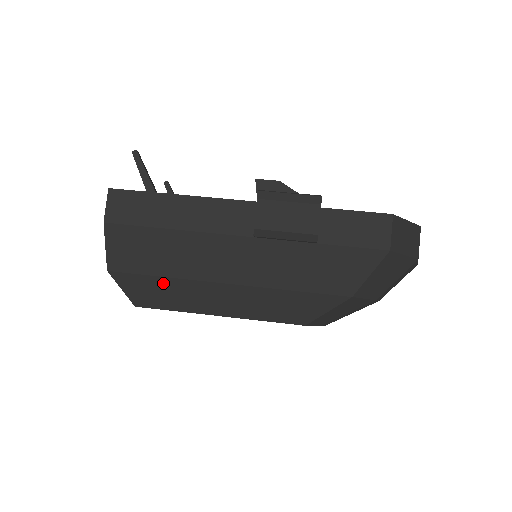
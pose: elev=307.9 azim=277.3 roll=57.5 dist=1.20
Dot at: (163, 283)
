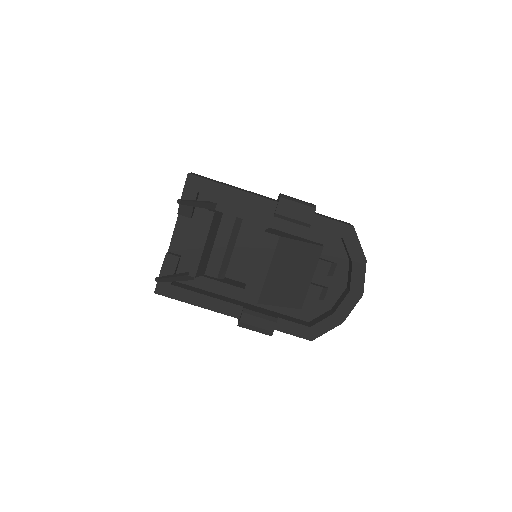
Dot at: occluded
